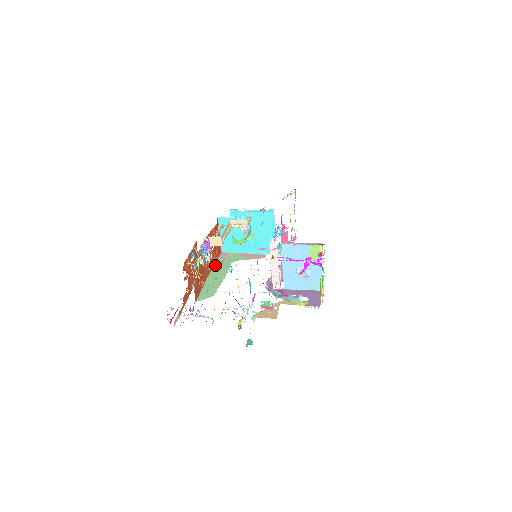
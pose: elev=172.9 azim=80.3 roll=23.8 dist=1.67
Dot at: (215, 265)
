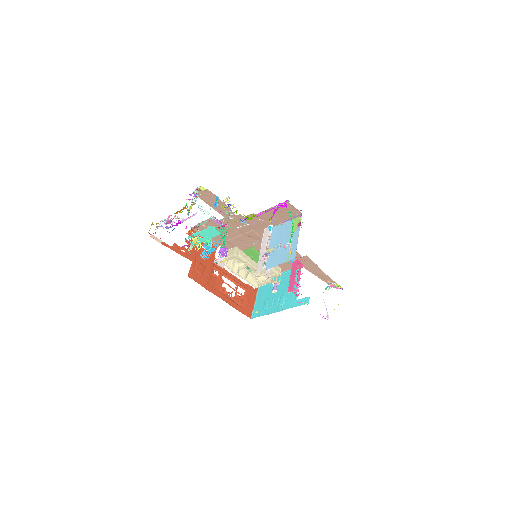
Dot at: (234, 307)
